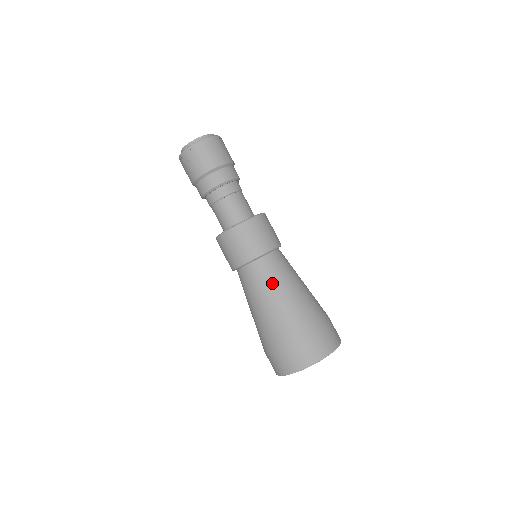
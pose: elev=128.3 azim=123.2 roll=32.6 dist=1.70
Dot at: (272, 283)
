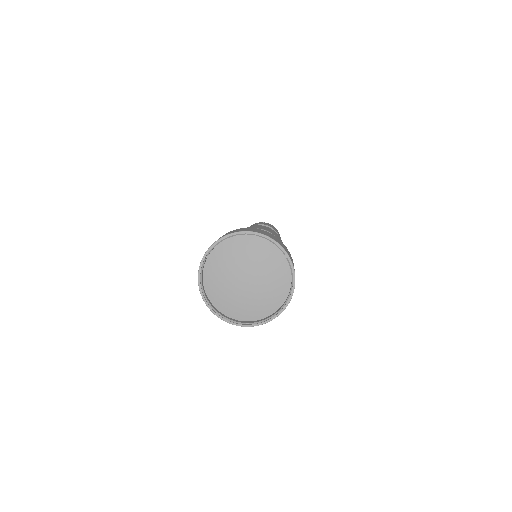
Dot at: occluded
